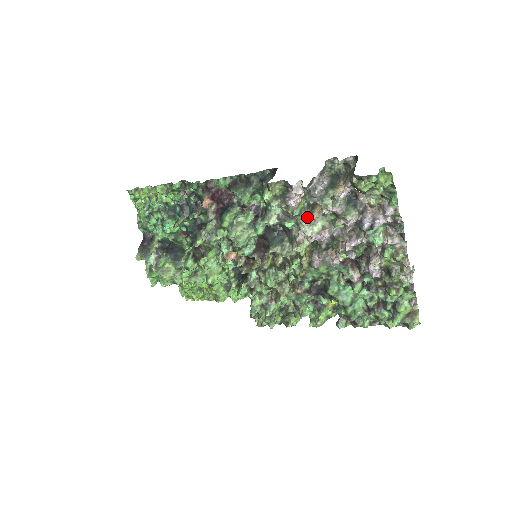
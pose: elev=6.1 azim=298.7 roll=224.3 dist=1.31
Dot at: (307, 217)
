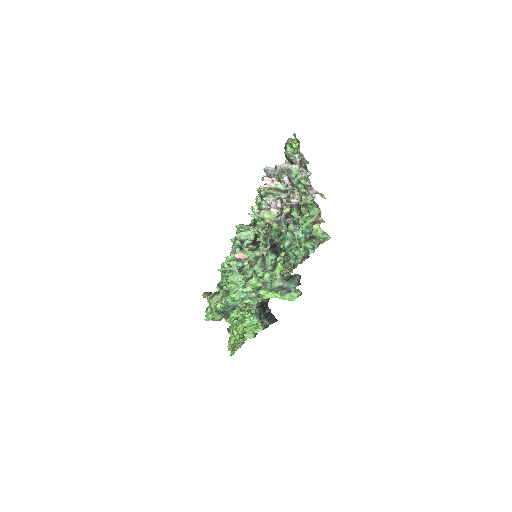
Dot at: occluded
